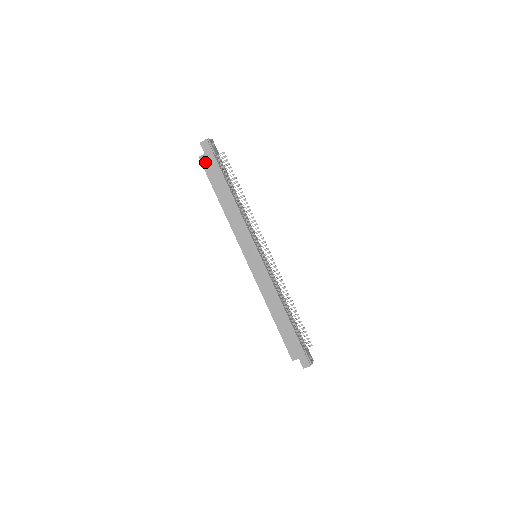
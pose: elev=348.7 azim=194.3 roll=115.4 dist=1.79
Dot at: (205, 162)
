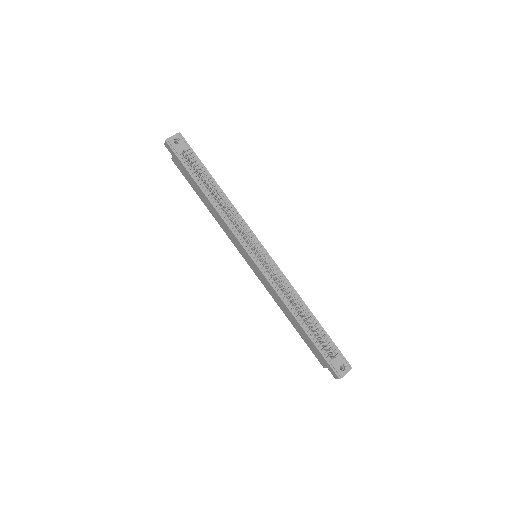
Dot at: (177, 164)
